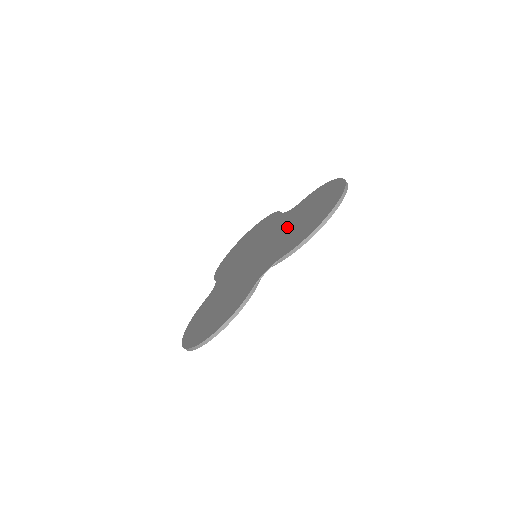
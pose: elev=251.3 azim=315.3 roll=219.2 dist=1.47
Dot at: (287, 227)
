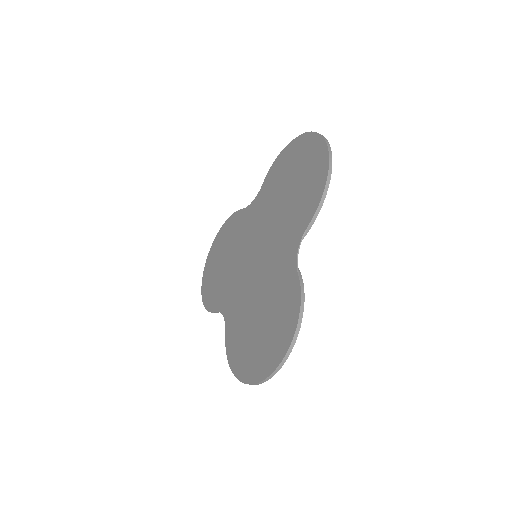
Dot at: (274, 209)
